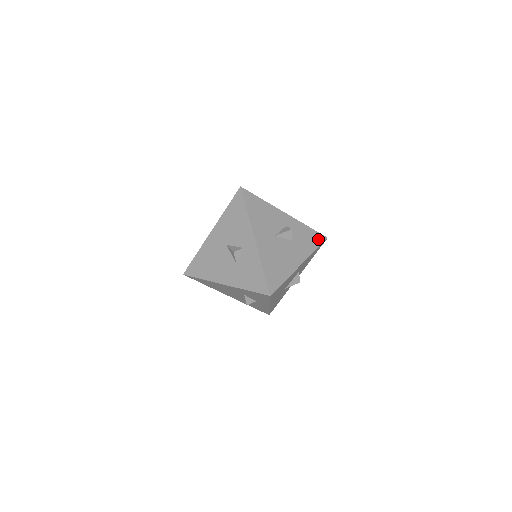
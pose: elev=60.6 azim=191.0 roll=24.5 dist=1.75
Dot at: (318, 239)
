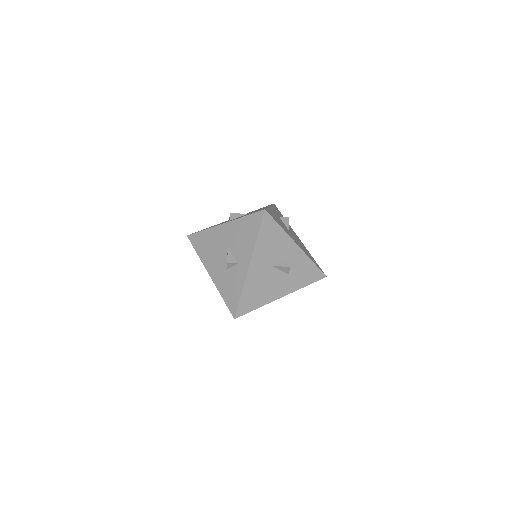
Dot at: (316, 276)
